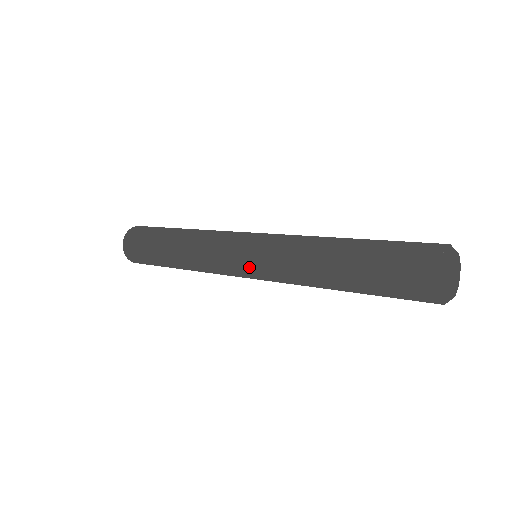
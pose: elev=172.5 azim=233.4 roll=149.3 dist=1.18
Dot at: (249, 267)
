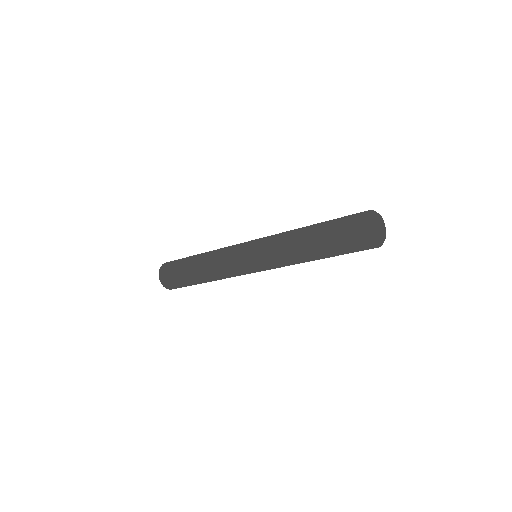
Dot at: (254, 265)
